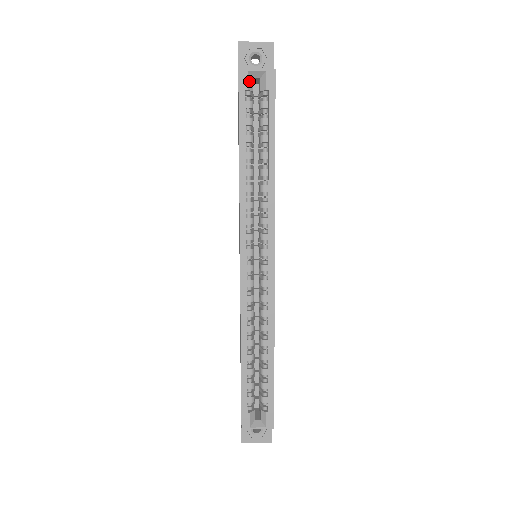
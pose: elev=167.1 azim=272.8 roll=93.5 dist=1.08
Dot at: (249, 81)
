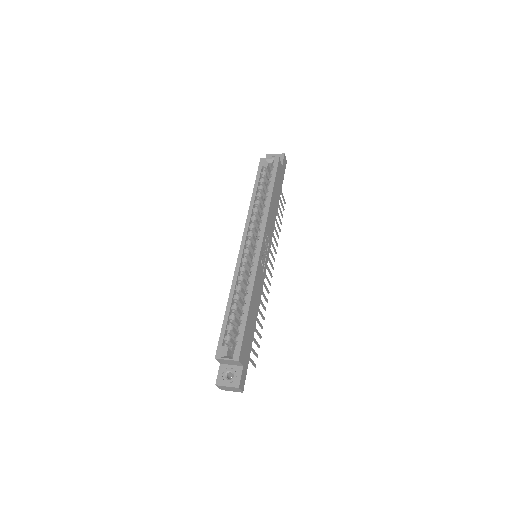
Dot at: (265, 163)
